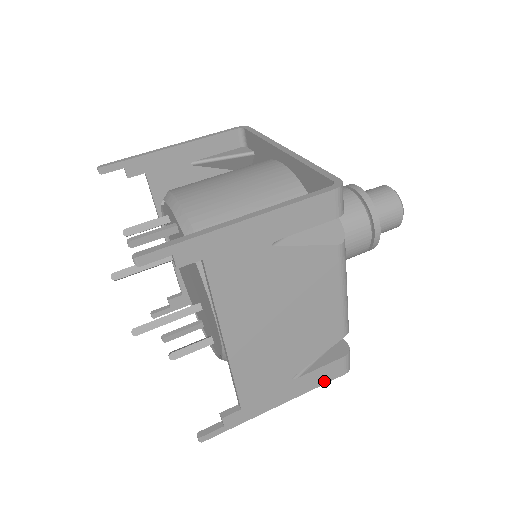
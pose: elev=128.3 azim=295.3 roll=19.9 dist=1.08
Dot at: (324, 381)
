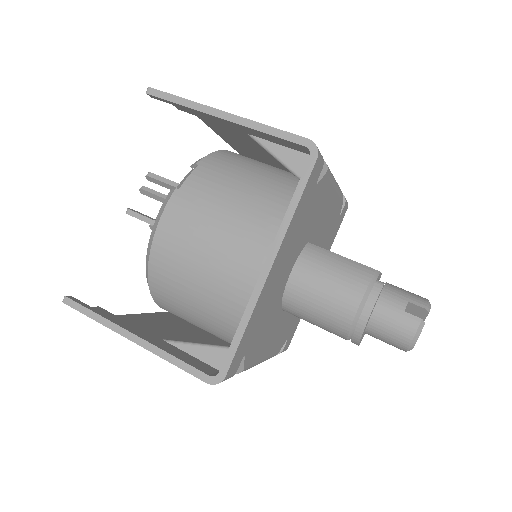
Dot at: occluded
